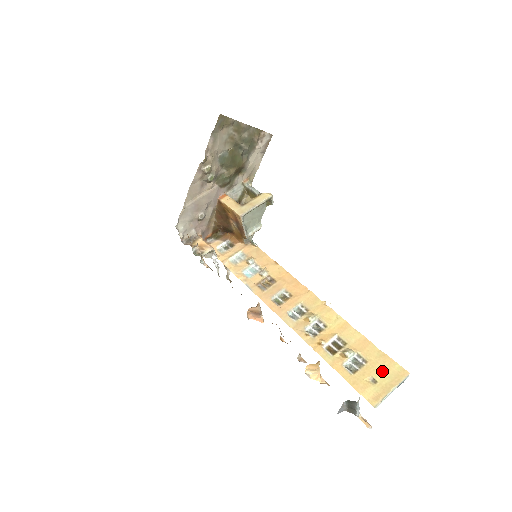
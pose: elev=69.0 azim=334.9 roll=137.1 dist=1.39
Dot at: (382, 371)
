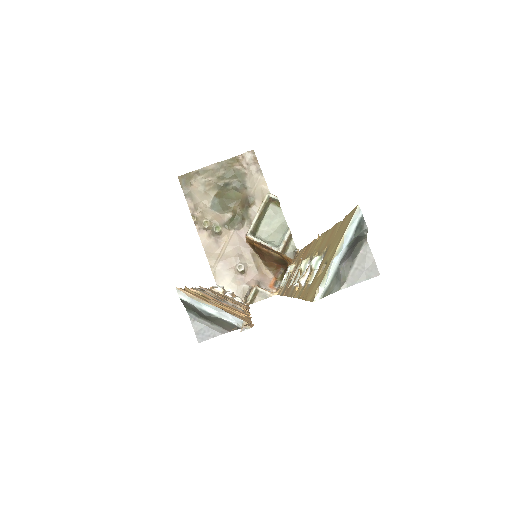
Dot at: (334, 243)
